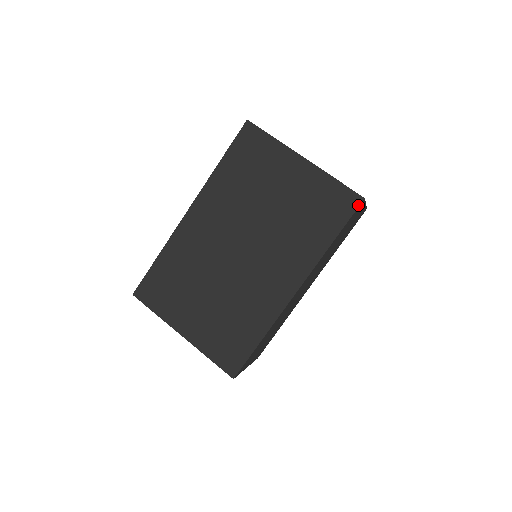
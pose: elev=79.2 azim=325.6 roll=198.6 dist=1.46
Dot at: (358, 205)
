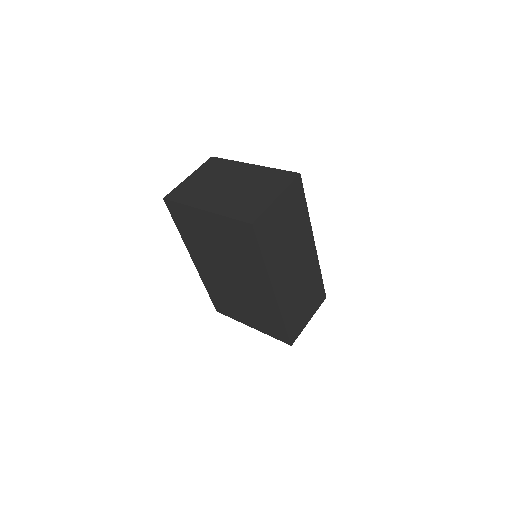
Dot at: (253, 230)
